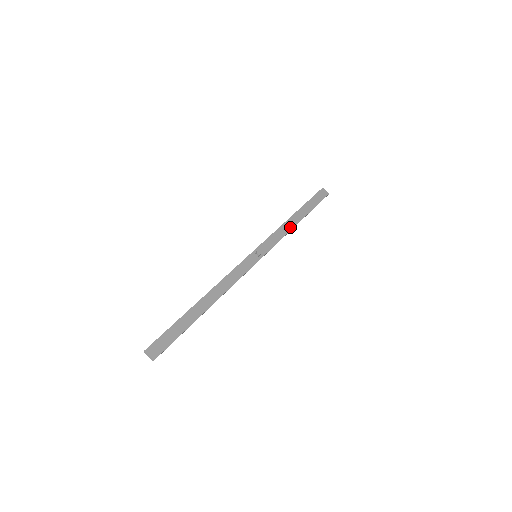
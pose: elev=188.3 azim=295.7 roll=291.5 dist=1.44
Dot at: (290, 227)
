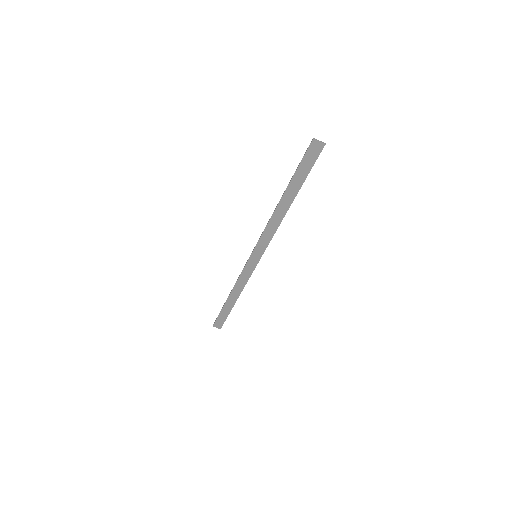
Dot at: (240, 289)
